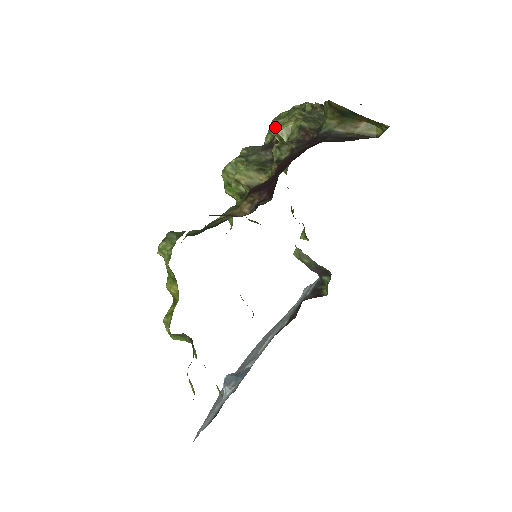
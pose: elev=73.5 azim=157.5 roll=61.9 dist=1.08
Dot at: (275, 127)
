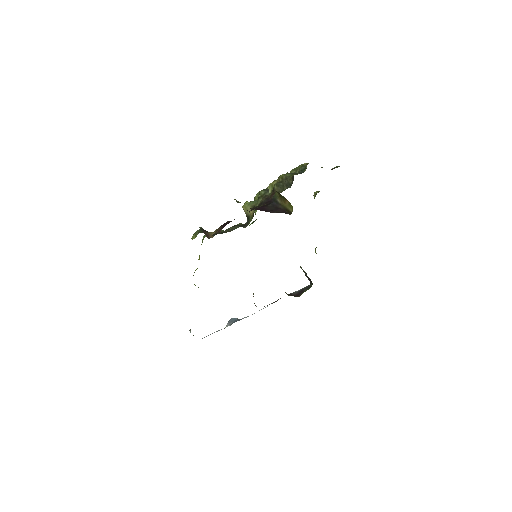
Dot at: occluded
